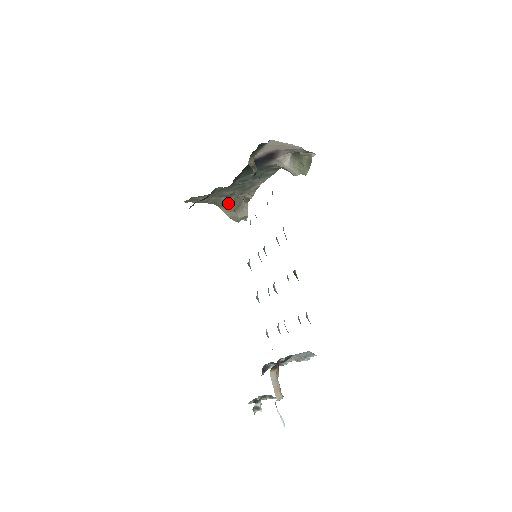
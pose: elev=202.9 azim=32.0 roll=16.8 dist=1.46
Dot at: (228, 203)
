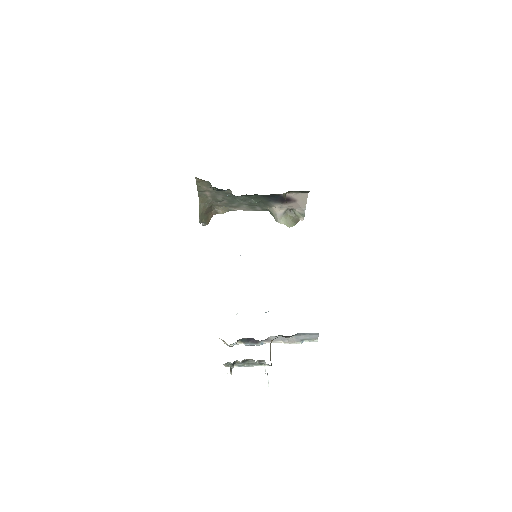
Dot at: (207, 204)
